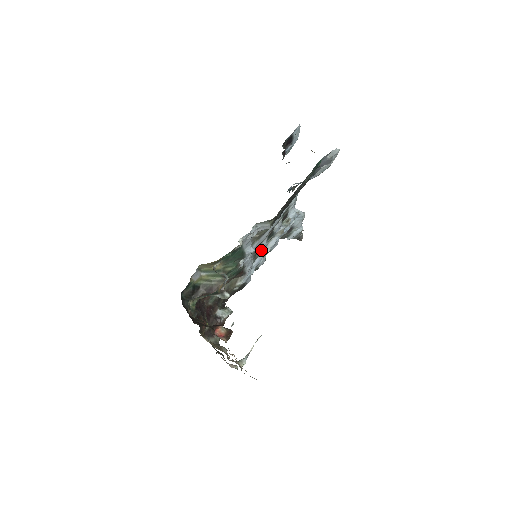
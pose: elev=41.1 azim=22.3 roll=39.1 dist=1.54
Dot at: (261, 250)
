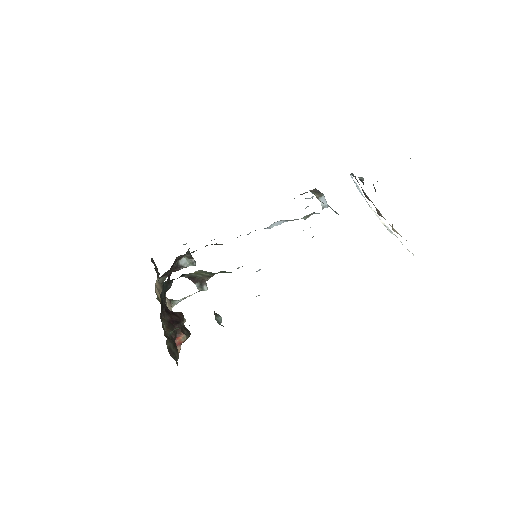
Dot at: occluded
